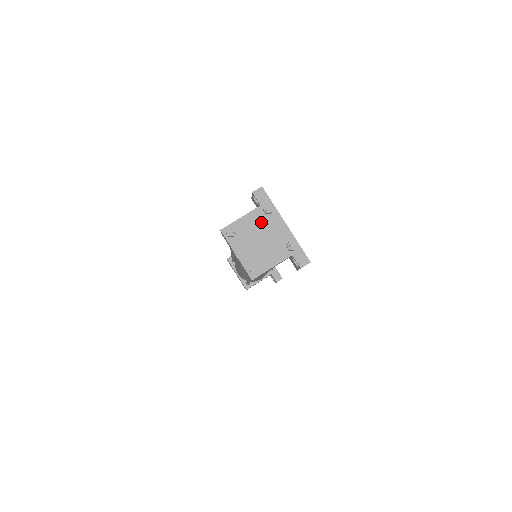
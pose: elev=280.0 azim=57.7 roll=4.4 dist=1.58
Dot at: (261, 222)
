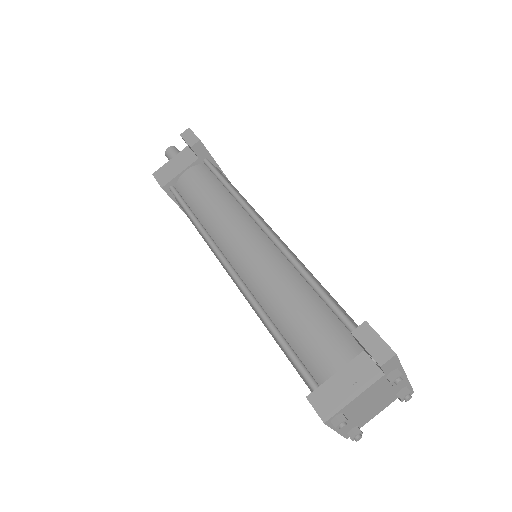
Dot at: (378, 389)
